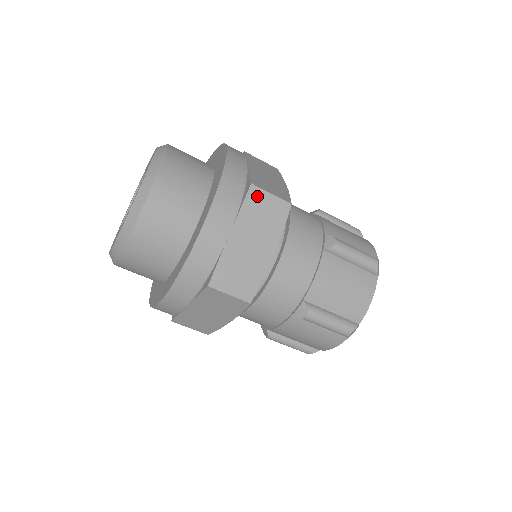
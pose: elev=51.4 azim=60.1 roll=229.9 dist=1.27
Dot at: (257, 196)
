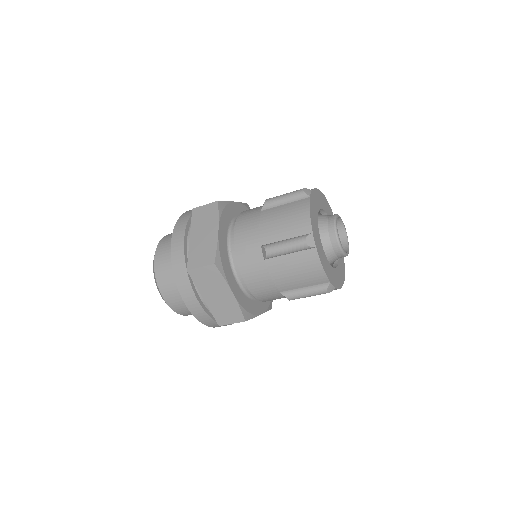
Dot at: (198, 212)
